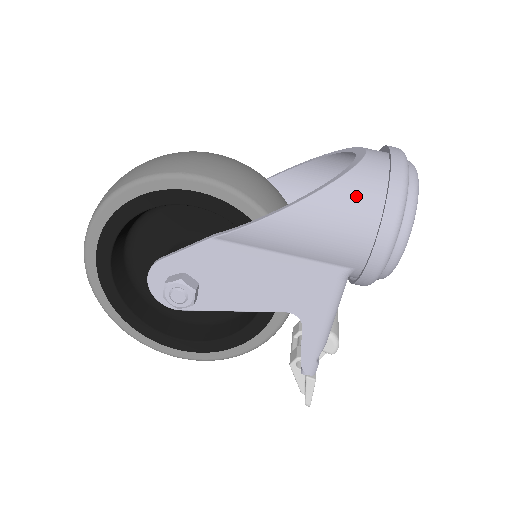
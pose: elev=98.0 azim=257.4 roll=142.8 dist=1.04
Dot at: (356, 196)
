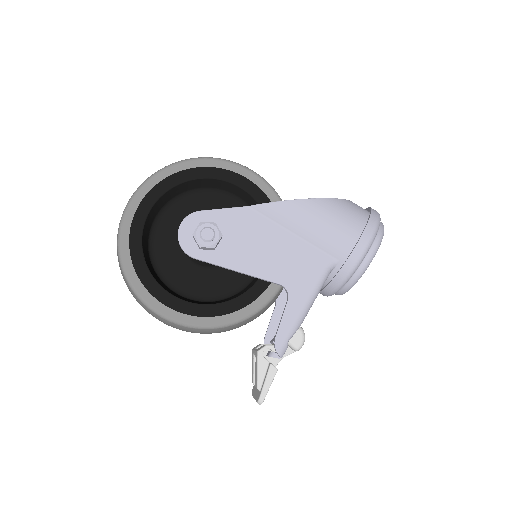
Dot at: (351, 210)
